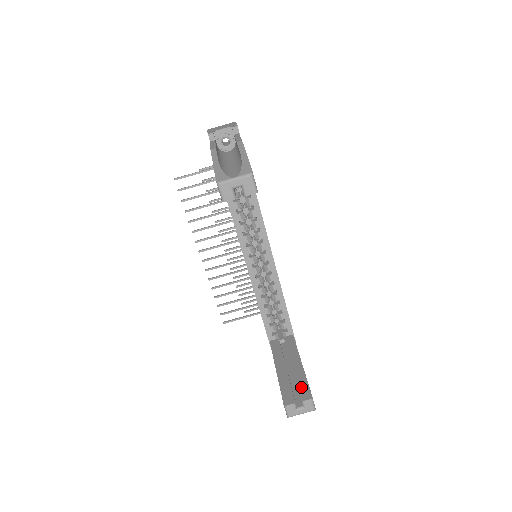
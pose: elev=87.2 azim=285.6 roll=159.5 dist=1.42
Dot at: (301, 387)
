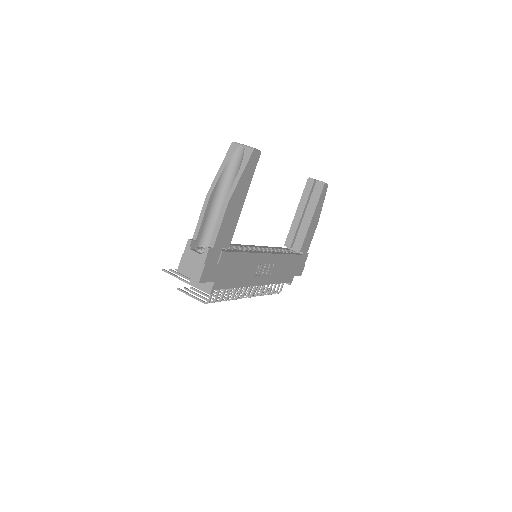
Dot at: occluded
